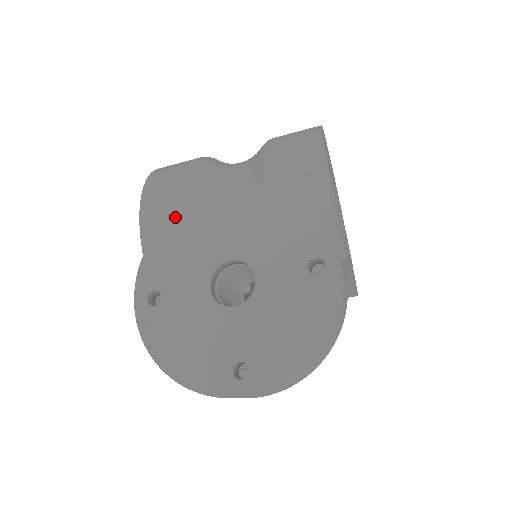
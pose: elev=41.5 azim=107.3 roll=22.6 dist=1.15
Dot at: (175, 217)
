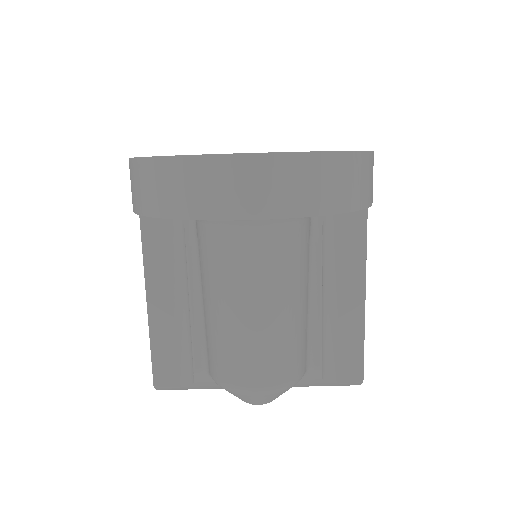
Dot at: occluded
